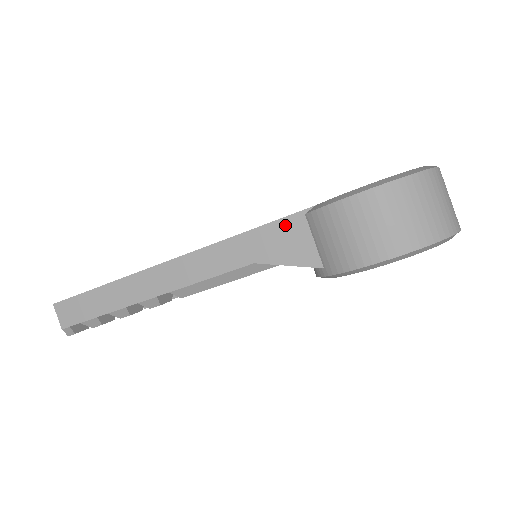
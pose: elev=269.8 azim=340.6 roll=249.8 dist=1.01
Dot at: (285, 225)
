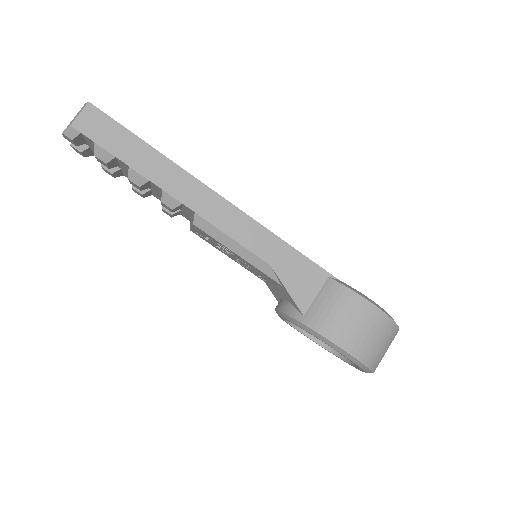
Dot at: (312, 269)
